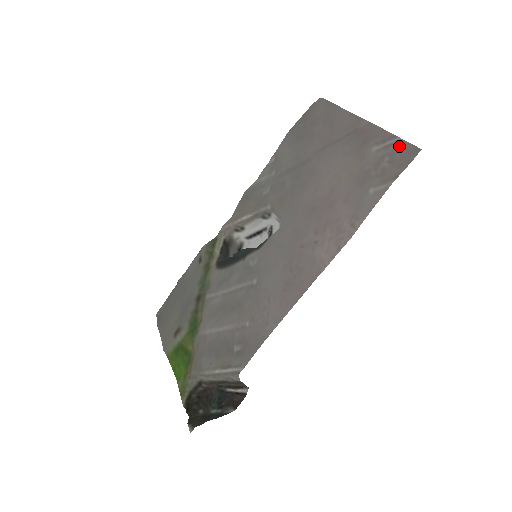
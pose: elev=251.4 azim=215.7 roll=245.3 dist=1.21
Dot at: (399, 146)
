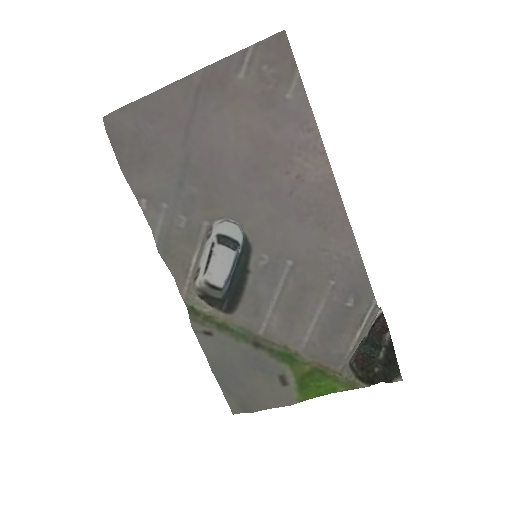
Dot at: (261, 50)
